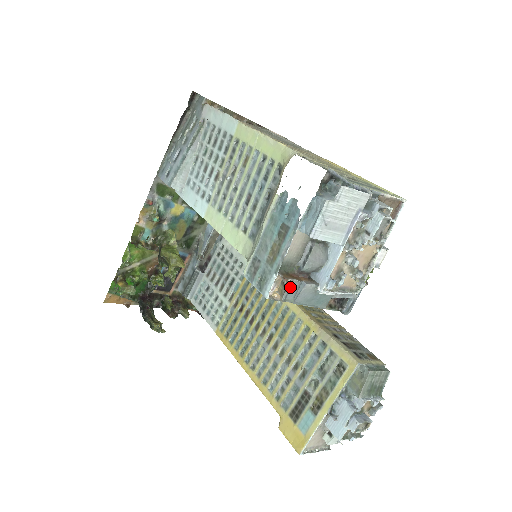
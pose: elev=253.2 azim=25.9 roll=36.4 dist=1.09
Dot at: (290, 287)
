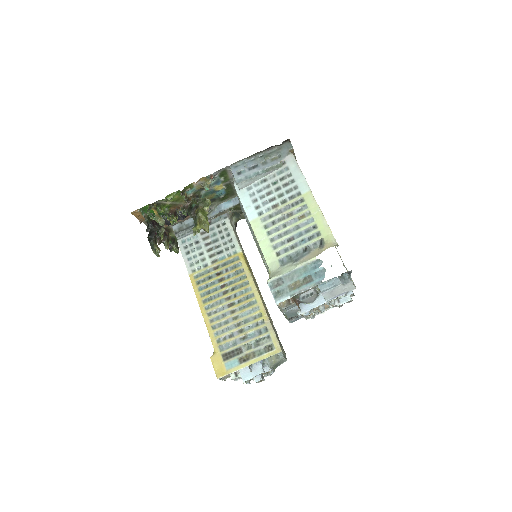
Dot at: (291, 306)
